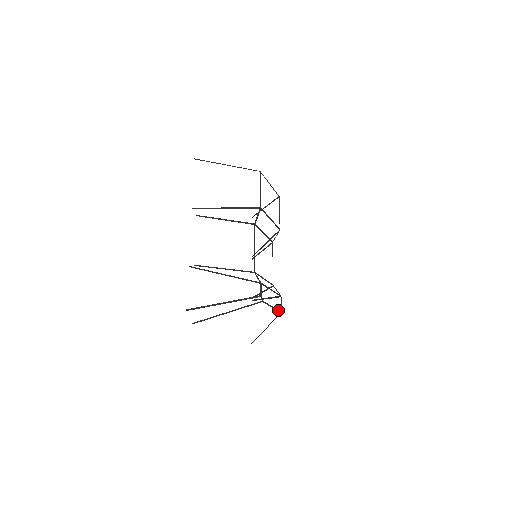
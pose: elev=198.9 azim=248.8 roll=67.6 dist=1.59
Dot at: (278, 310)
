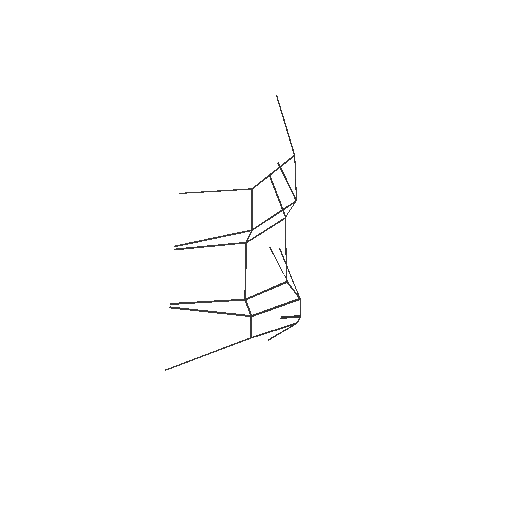
Dot at: (259, 334)
